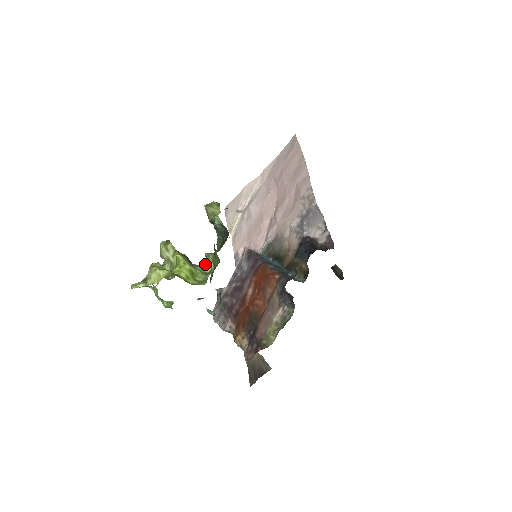
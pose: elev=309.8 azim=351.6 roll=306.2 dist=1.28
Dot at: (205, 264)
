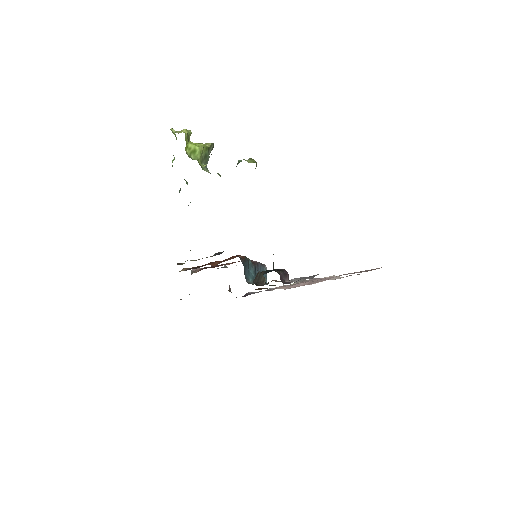
Dot at: occluded
